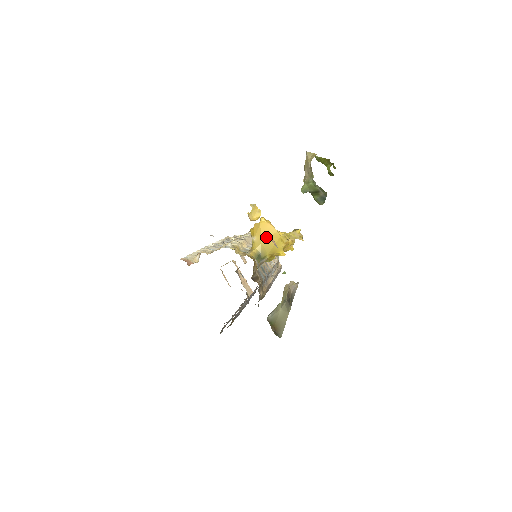
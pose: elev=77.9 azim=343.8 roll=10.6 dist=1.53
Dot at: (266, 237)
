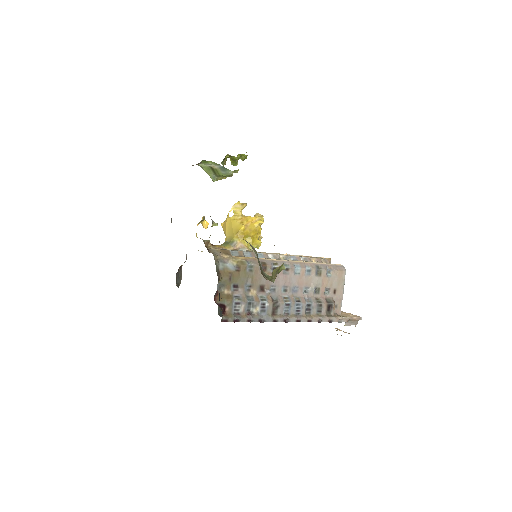
Dot at: (226, 229)
